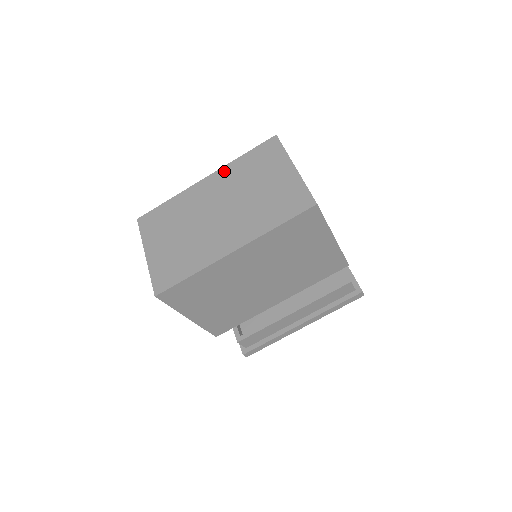
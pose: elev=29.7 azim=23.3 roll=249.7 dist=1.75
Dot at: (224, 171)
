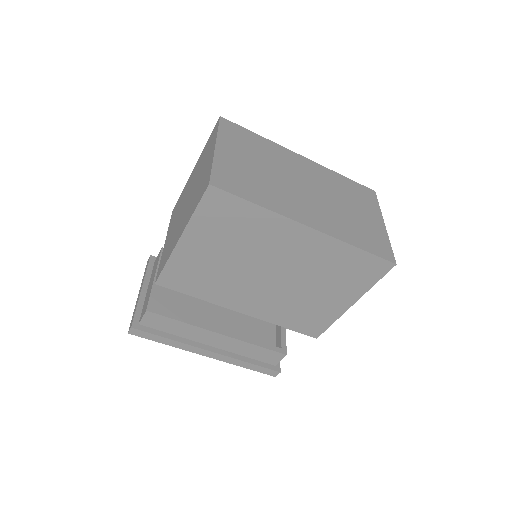
Dot at: (323, 169)
